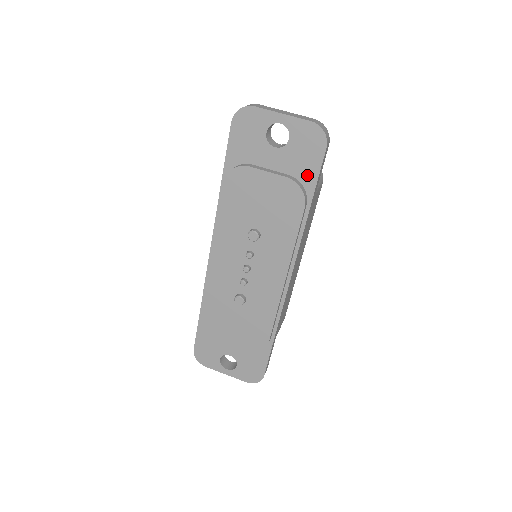
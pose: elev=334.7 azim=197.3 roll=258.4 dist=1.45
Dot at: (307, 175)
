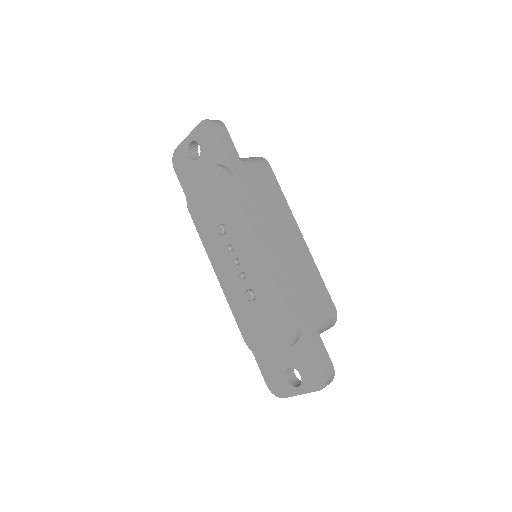
Dot at: (221, 156)
